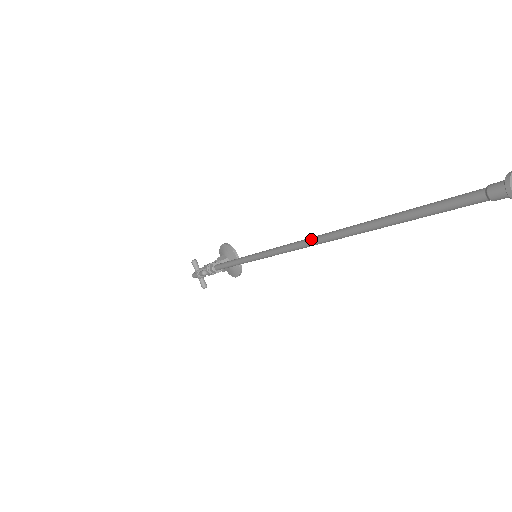
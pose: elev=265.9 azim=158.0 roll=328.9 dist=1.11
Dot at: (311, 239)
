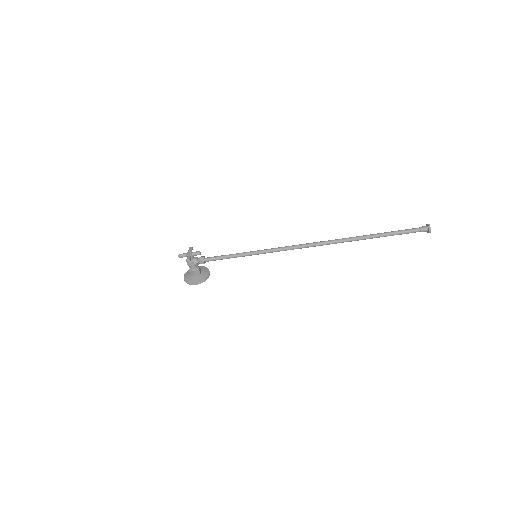
Dot at: (322, 241)
